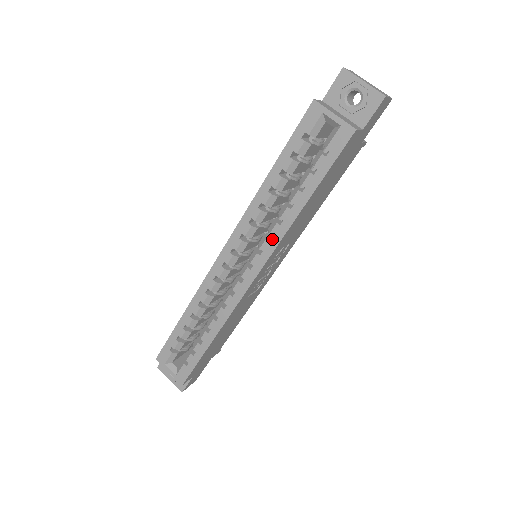
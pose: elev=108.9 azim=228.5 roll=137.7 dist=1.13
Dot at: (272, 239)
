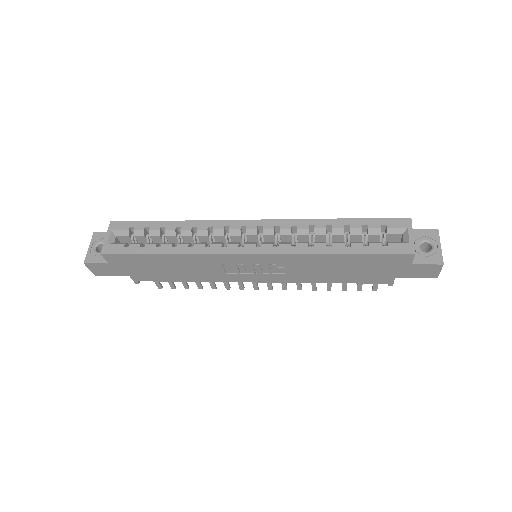
Dot at: (293, 247)
